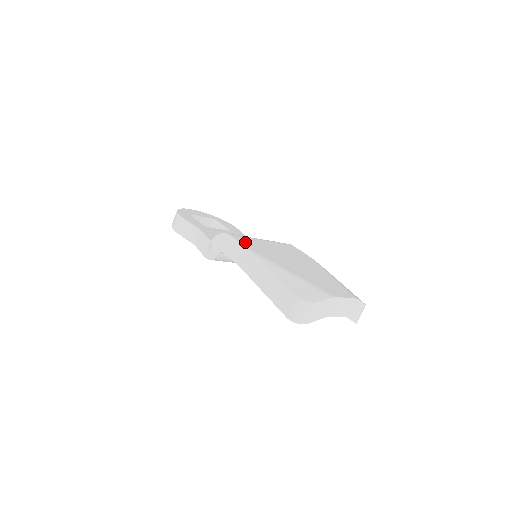
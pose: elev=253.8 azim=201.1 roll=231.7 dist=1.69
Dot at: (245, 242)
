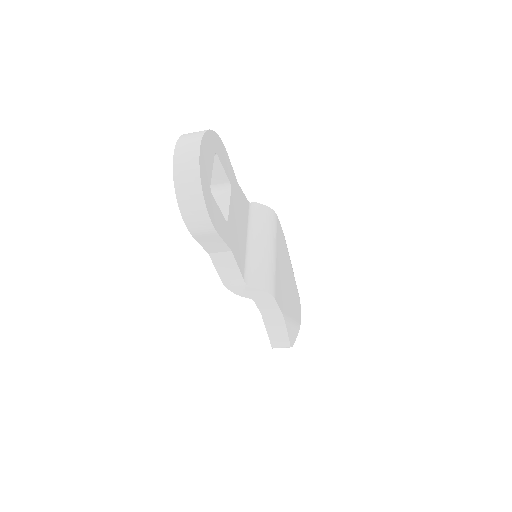
Dot at: (280, 298)
